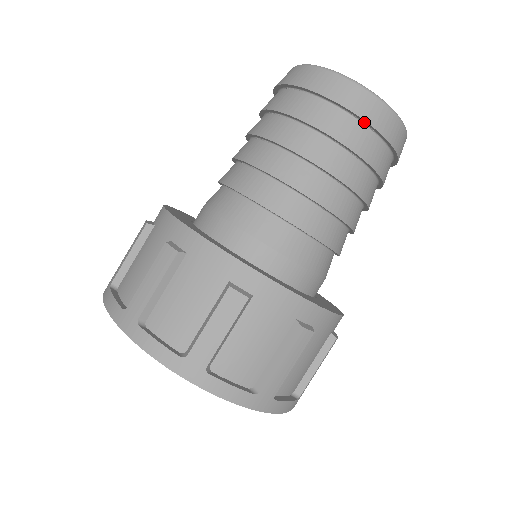
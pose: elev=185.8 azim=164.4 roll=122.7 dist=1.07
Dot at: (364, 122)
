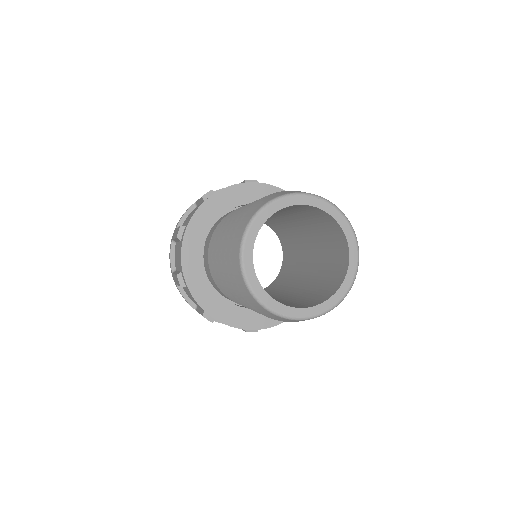
Dot at: occluded
